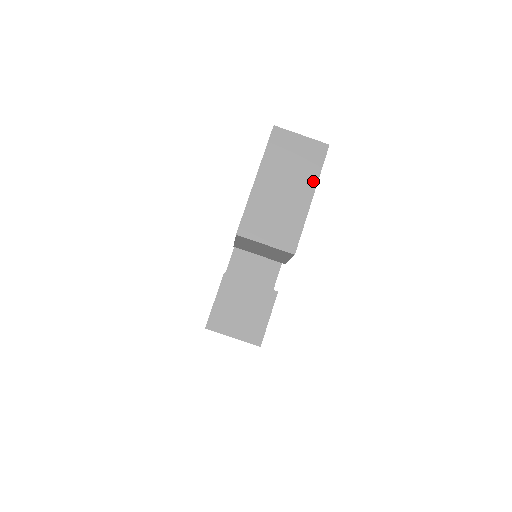
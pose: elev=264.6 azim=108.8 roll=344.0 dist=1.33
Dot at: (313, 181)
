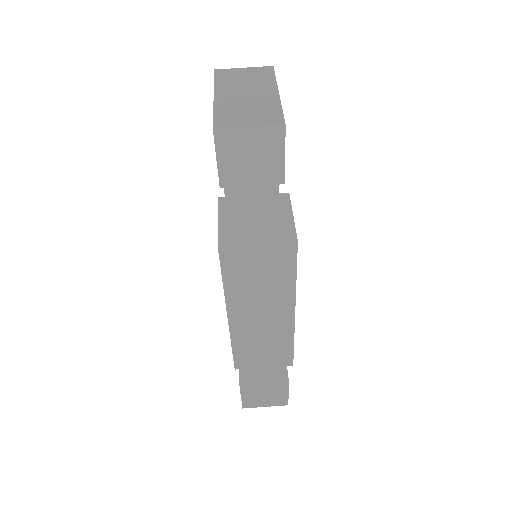
Dot at: (272, 84)
